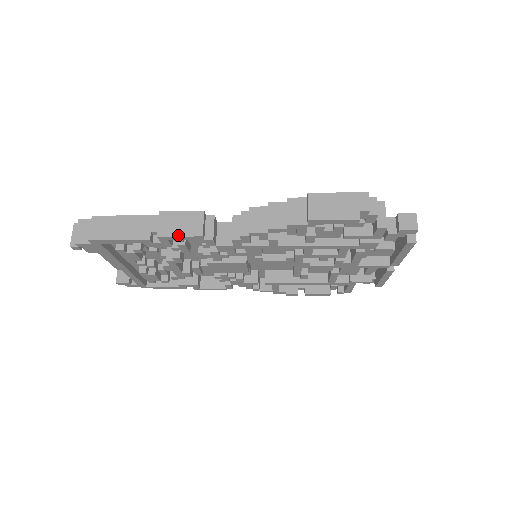
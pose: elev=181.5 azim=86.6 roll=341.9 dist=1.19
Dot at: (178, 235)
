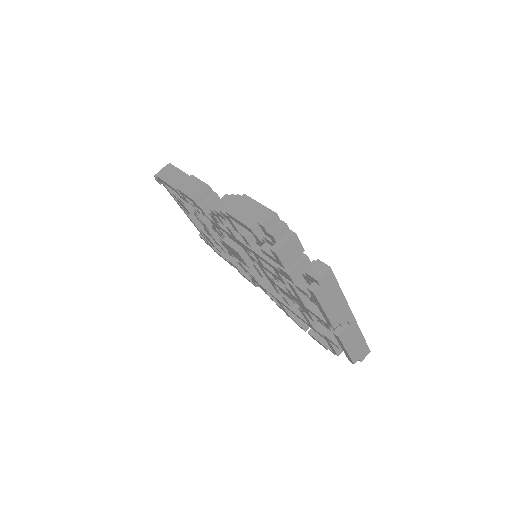
Dot at: (185, 193)
